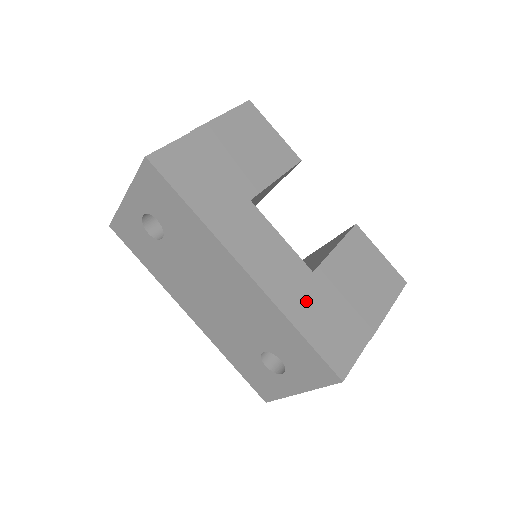
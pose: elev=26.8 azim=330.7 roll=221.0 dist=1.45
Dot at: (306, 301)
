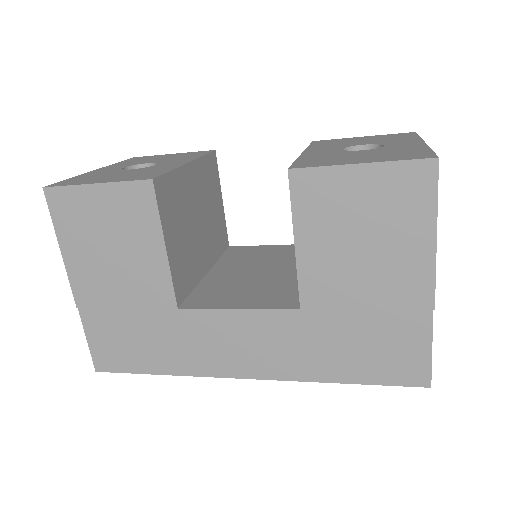
Dot at: (322, 348)
